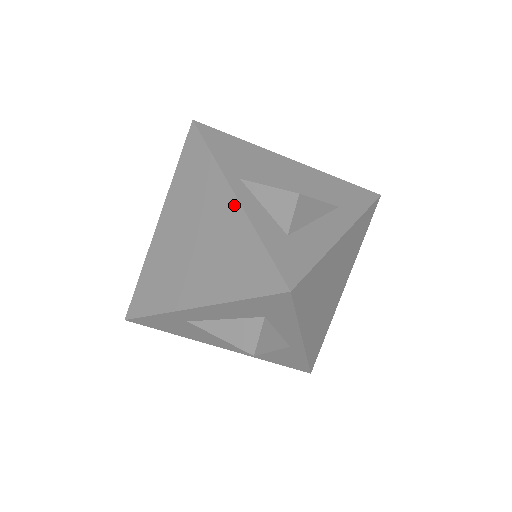
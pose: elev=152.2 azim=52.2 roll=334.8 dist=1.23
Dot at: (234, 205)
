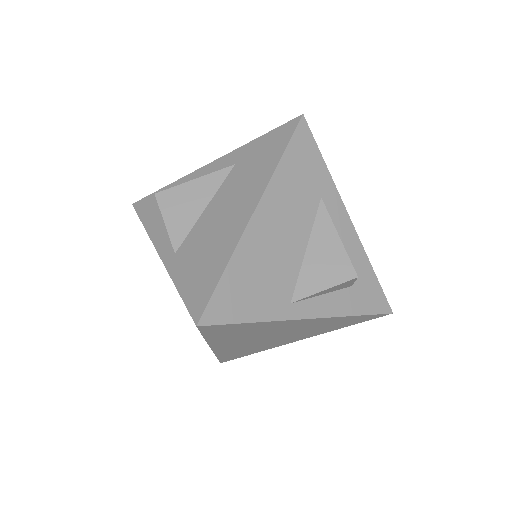
Dot at: (313, 321)
